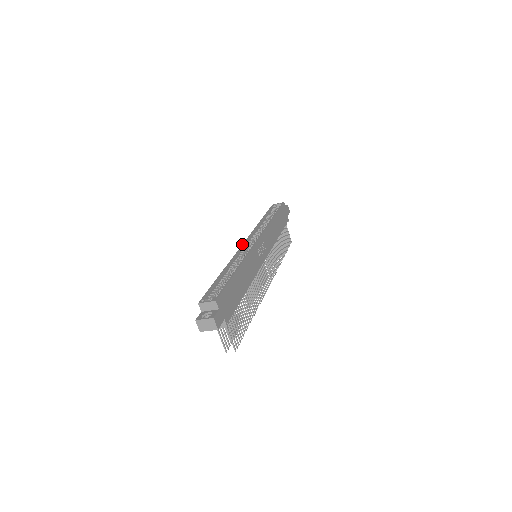
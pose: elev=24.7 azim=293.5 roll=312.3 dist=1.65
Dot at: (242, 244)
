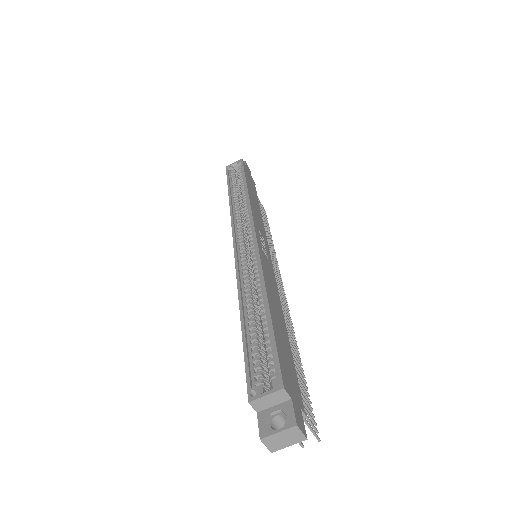
Dot at: (233, 246)
